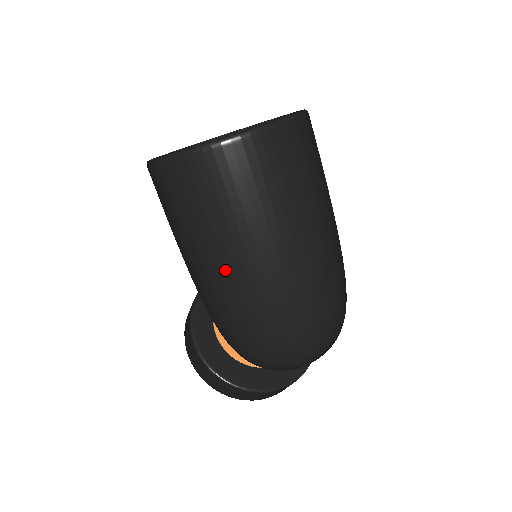
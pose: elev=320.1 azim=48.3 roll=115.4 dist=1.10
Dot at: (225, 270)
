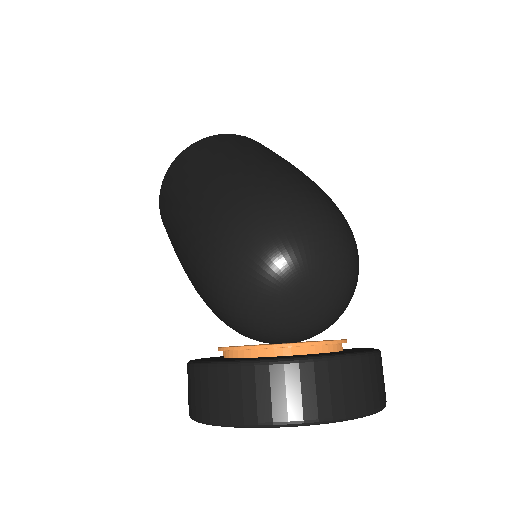
Dot at: (189, 192)
